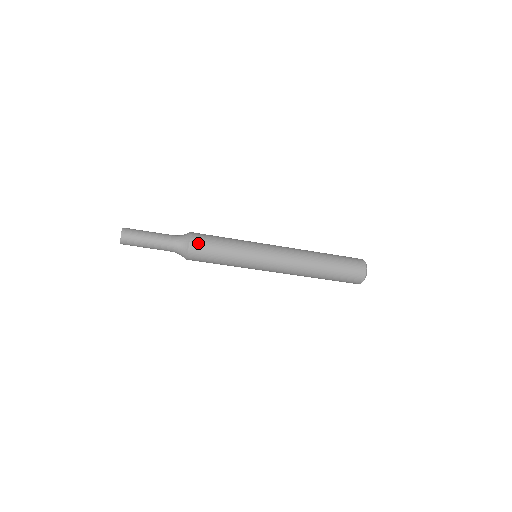
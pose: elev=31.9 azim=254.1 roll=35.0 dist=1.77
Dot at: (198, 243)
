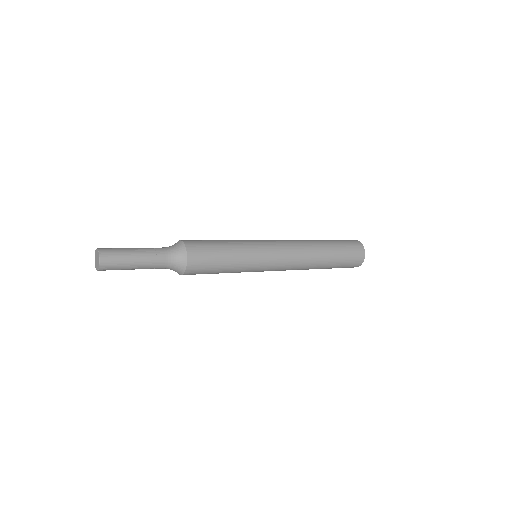
Dot at: (197, 255)
